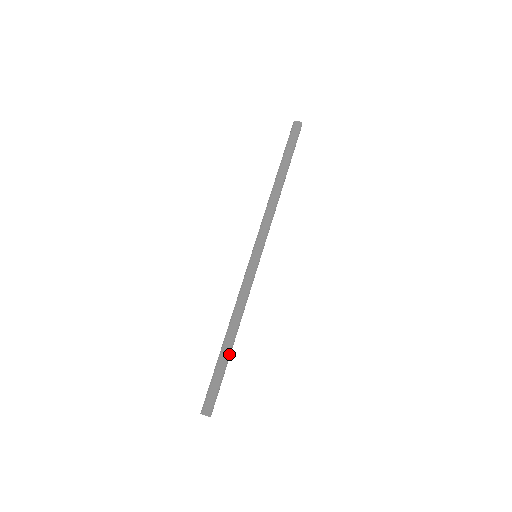
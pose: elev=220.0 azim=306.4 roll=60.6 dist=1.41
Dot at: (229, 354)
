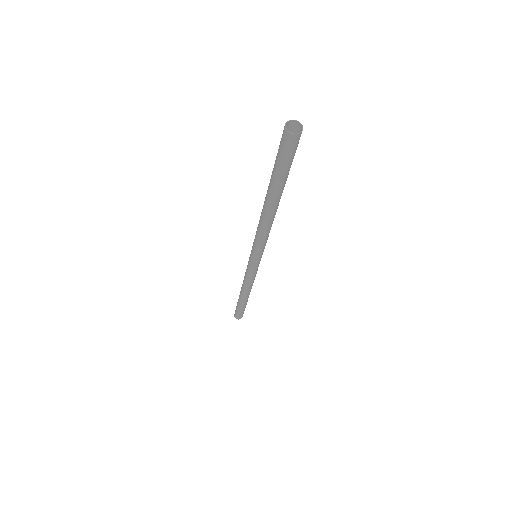
Dot at: (246, 301)
